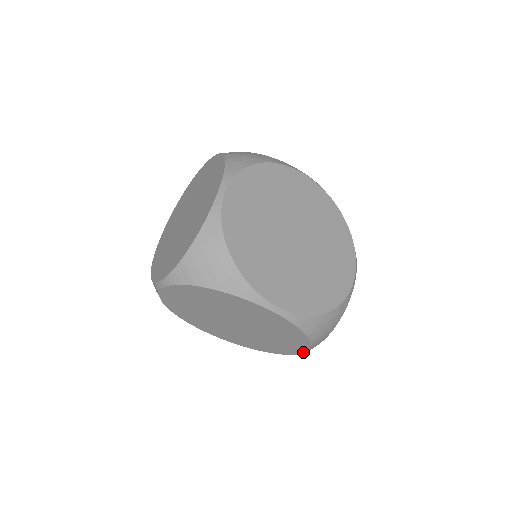
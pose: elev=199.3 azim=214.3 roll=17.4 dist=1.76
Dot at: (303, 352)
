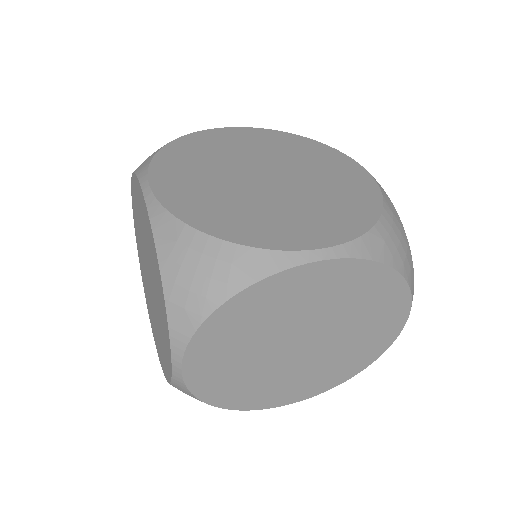
Dot at: (171, 348)
